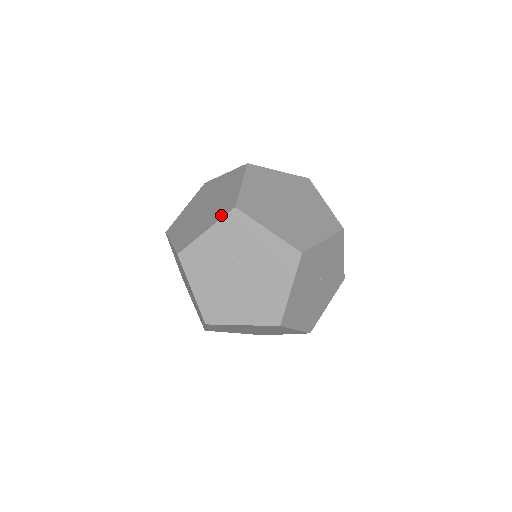
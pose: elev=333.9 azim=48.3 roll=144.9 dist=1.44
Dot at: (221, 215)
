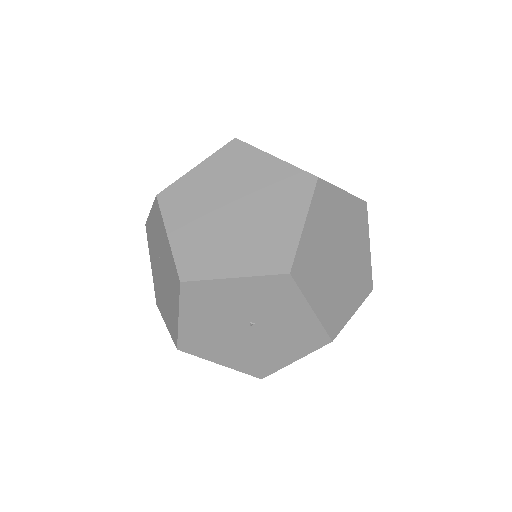
Dot at: occluded
